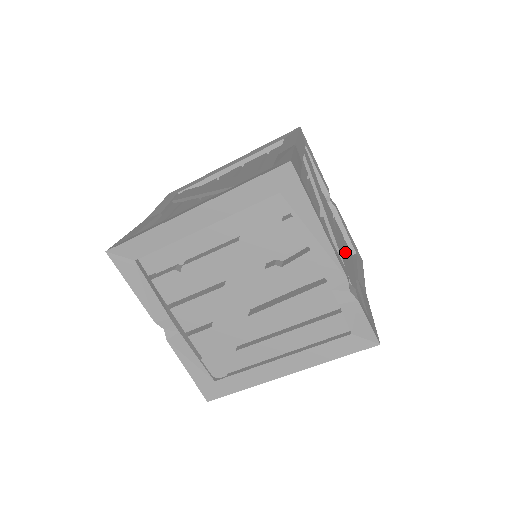
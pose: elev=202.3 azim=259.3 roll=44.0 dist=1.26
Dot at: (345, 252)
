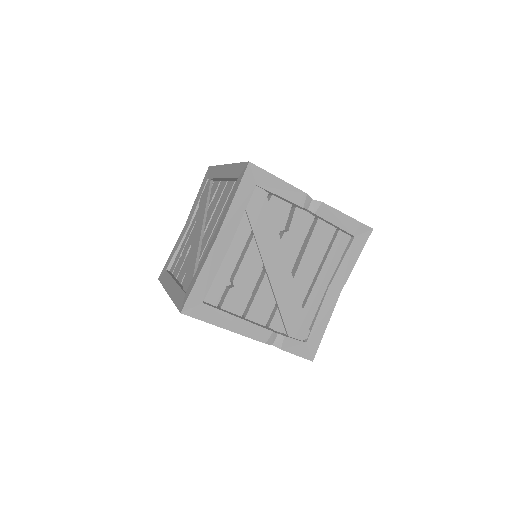
Dot at: (318, 263)
